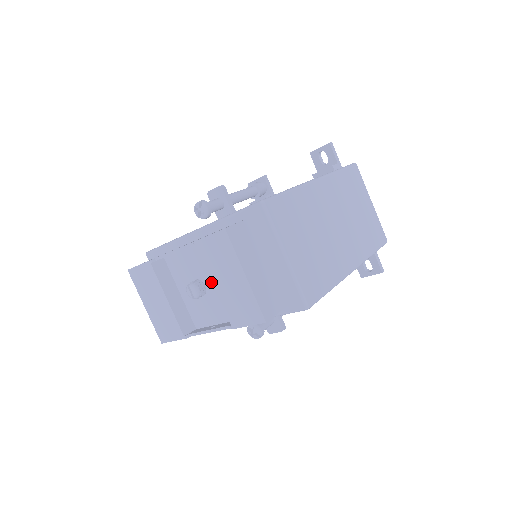
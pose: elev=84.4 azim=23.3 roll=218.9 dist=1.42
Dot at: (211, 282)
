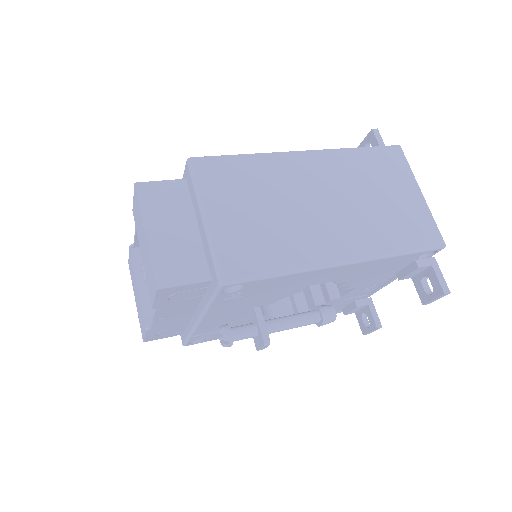
Dot at: occluded
